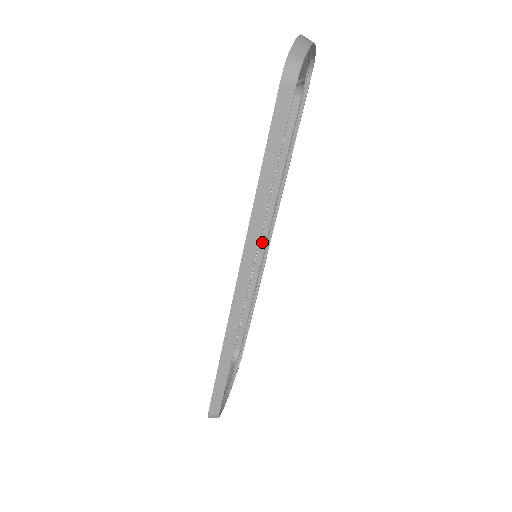
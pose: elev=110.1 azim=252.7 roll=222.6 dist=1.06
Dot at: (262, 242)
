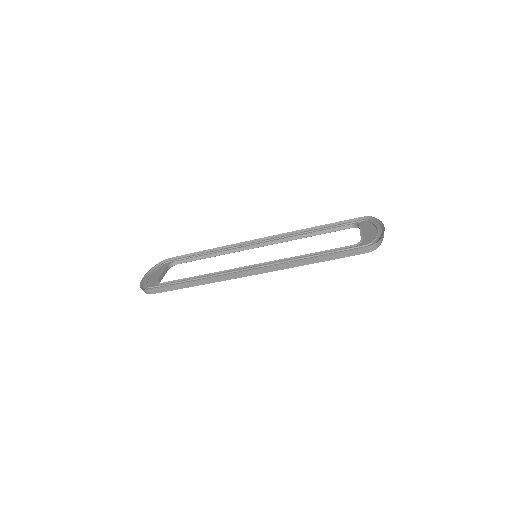
Dot at: (258, 245)
